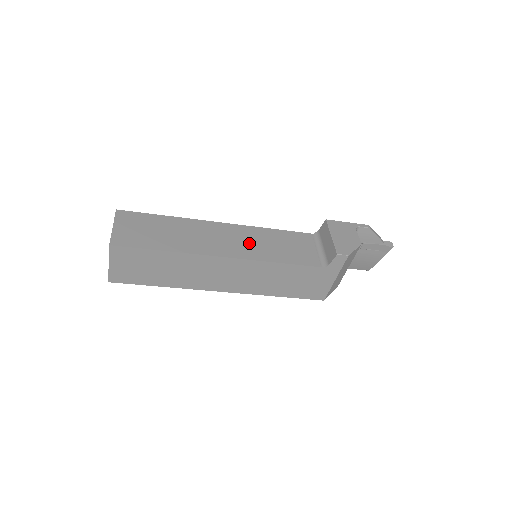
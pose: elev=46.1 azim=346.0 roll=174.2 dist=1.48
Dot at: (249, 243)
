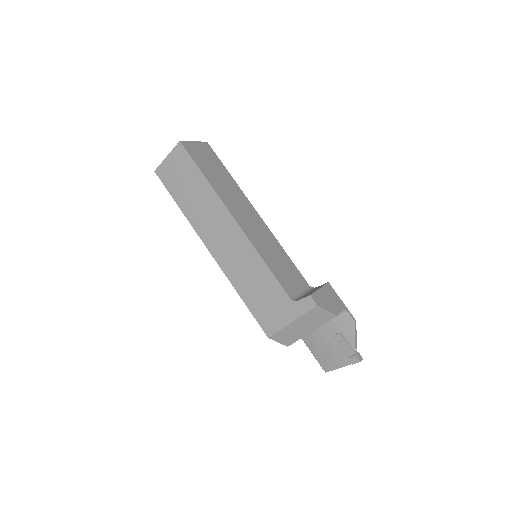
Dot at: (260, 236)
